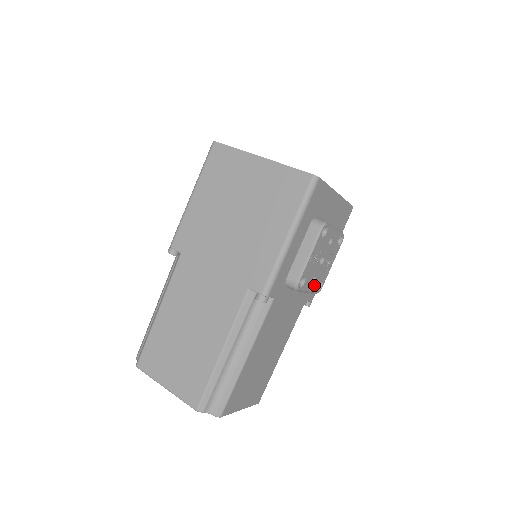
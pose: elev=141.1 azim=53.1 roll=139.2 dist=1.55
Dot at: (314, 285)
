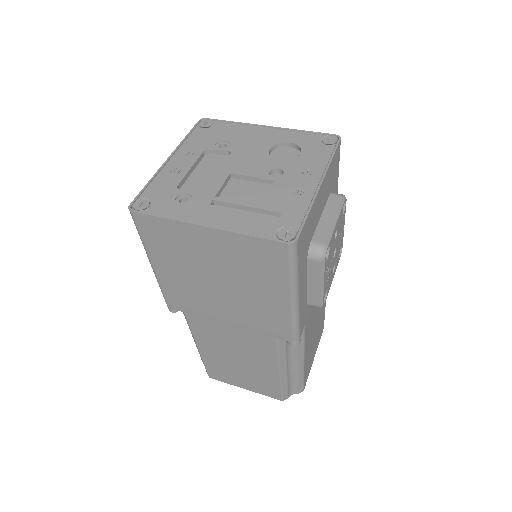
Dot at: (335, 266)
